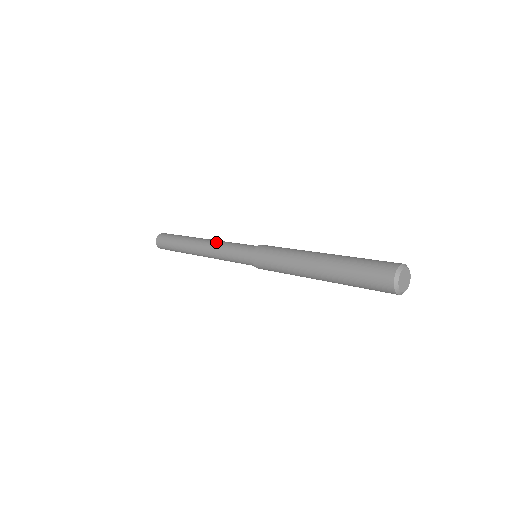
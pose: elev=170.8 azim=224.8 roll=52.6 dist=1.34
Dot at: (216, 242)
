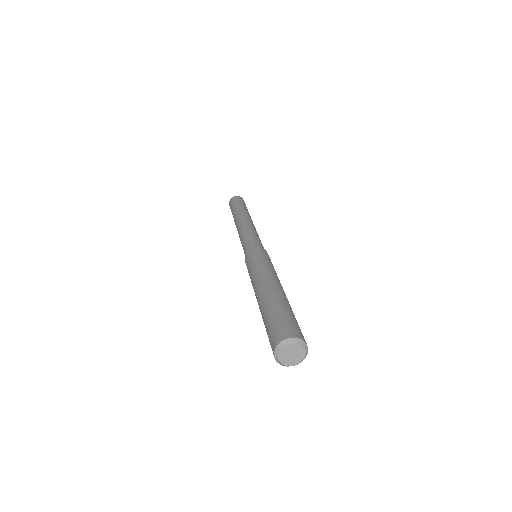
Dot at: (245, 226)
